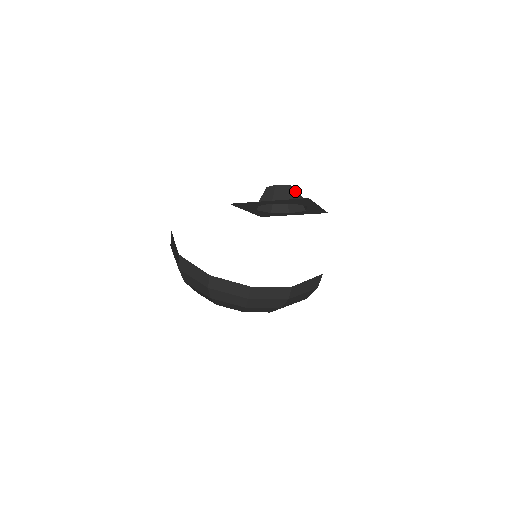
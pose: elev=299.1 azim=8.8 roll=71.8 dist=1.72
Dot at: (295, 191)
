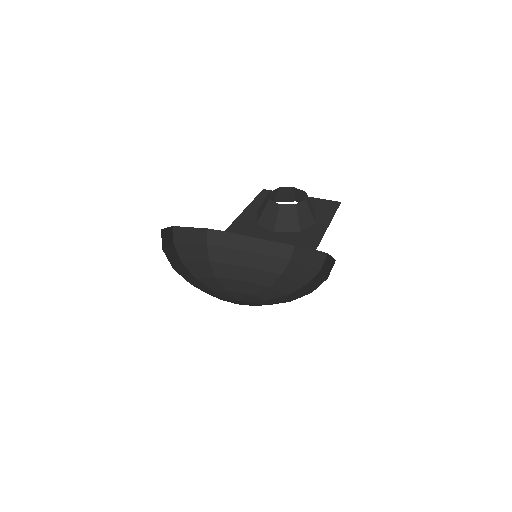
Dot at: (303, 209)
